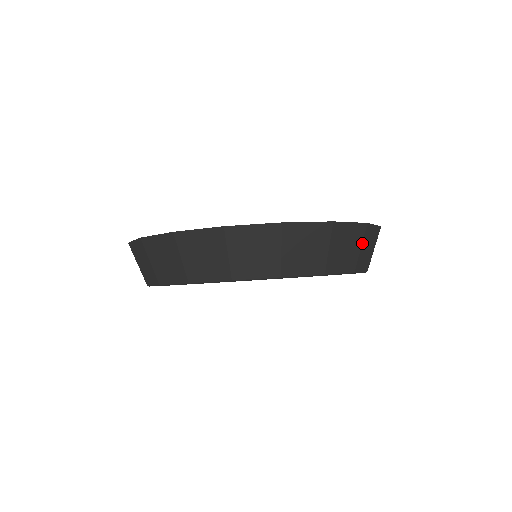
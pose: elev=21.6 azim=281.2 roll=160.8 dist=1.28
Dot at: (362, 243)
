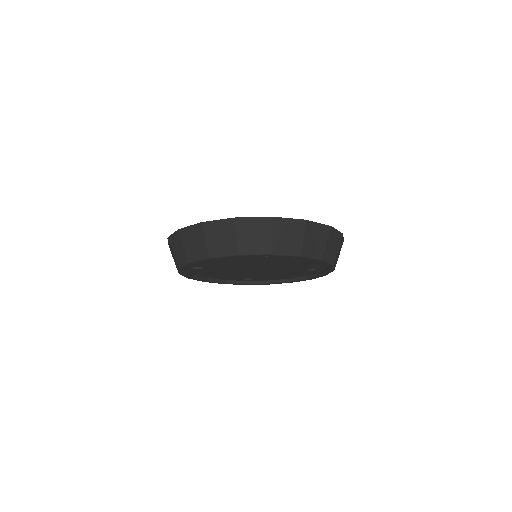
Dot at: (339, 246)
